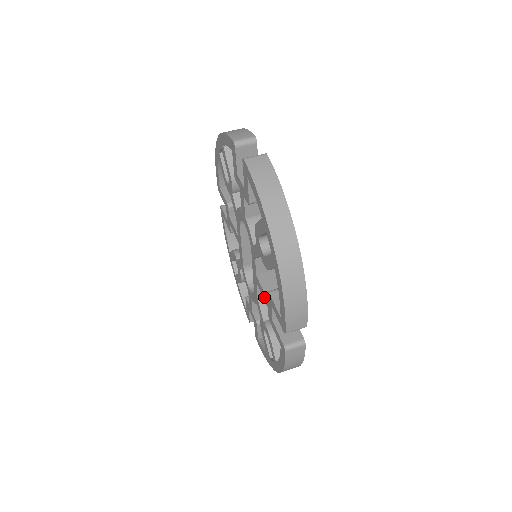
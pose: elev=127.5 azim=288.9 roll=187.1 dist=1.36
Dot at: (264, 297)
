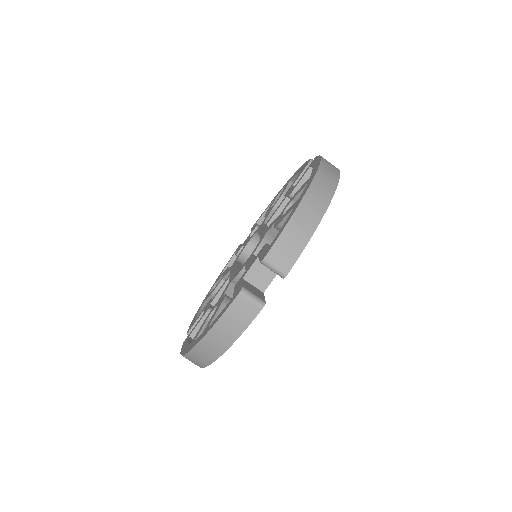
Dot at: (216, 294)
